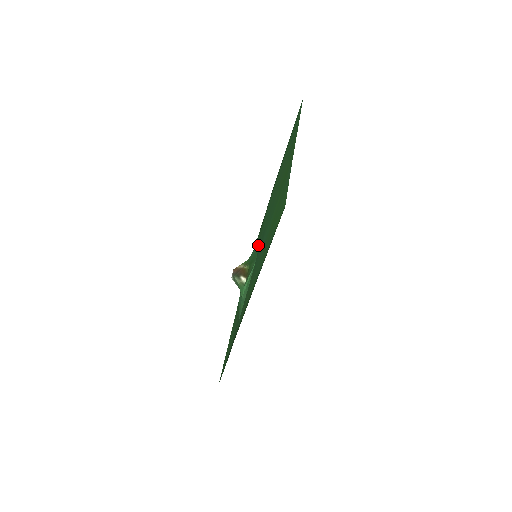
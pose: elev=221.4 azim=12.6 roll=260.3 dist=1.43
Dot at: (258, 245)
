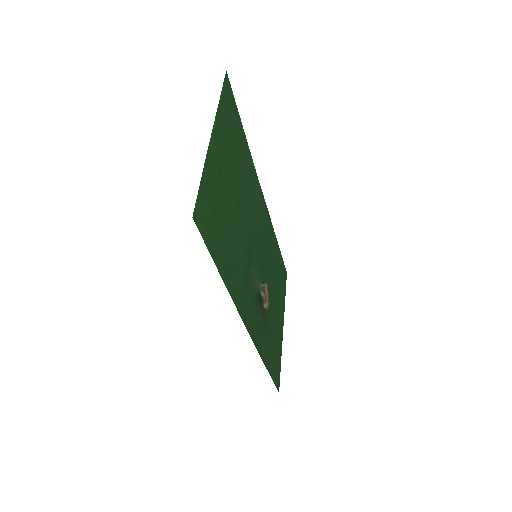
Dot at: (253, 244)
